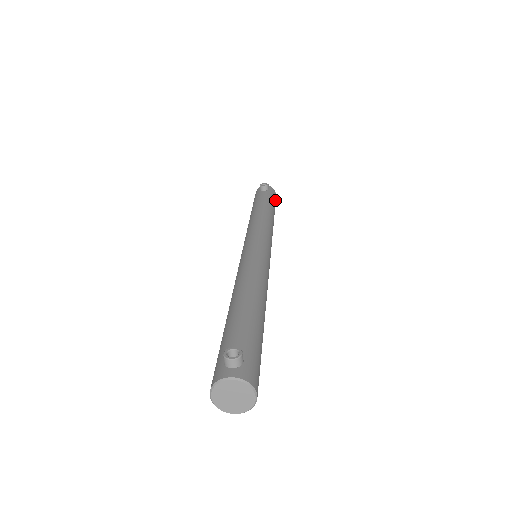
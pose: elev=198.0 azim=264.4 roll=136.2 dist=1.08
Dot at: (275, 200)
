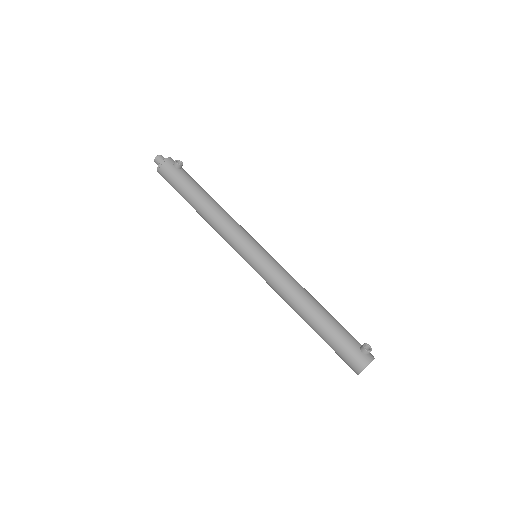
Dot at: occluded
